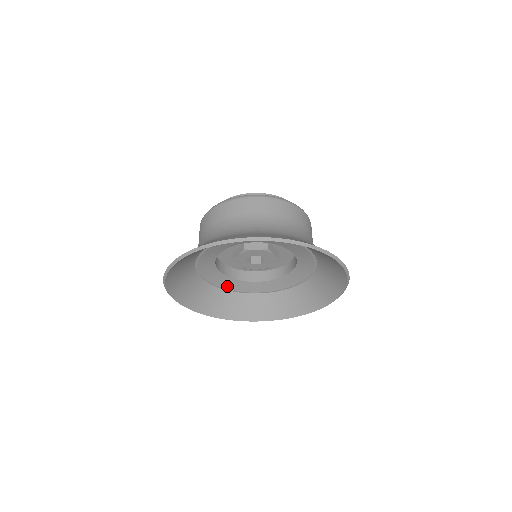
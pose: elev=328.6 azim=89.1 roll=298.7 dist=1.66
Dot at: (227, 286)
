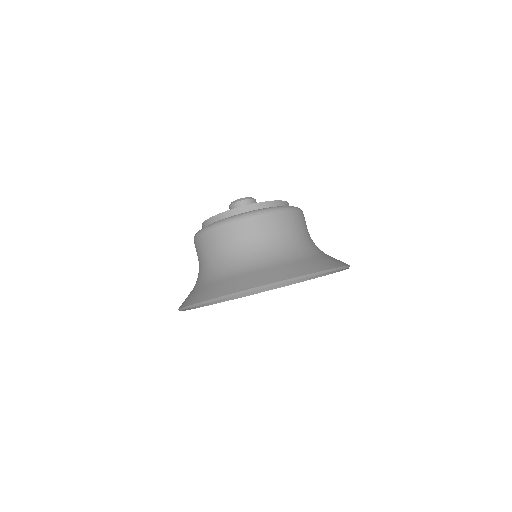
Dot at: occluded
